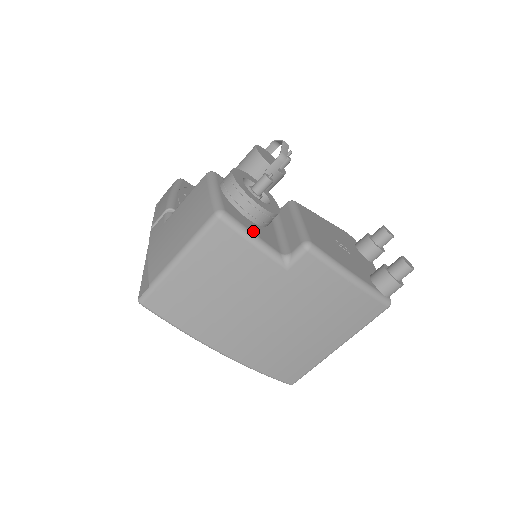
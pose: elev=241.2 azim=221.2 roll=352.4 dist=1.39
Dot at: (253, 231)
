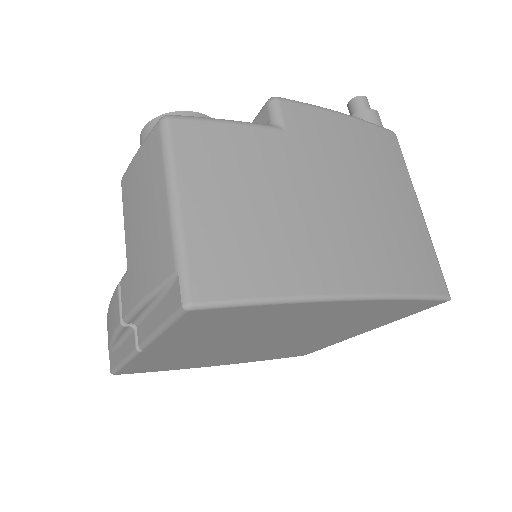
Dot at: occluded
